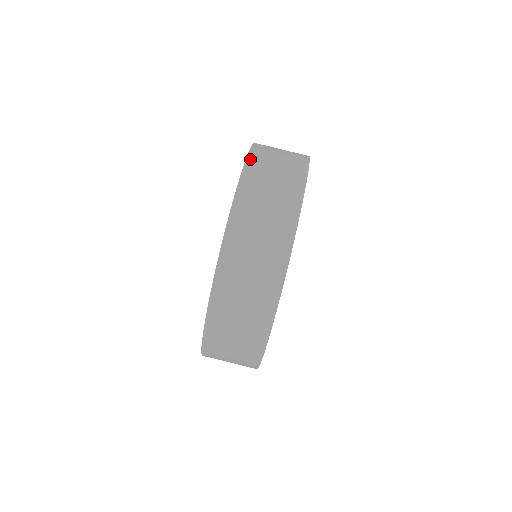
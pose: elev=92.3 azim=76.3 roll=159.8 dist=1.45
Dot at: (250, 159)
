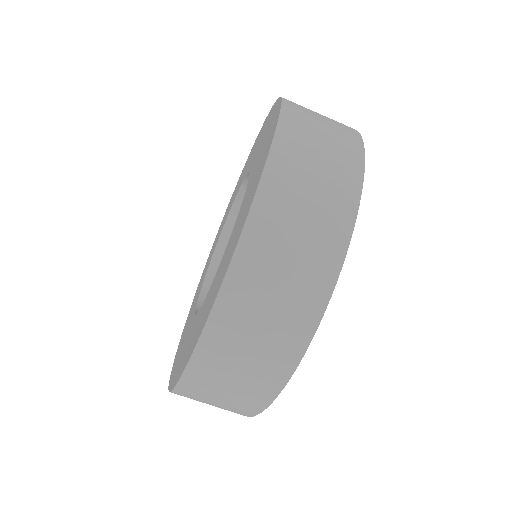
Dot at: (276, 152)
